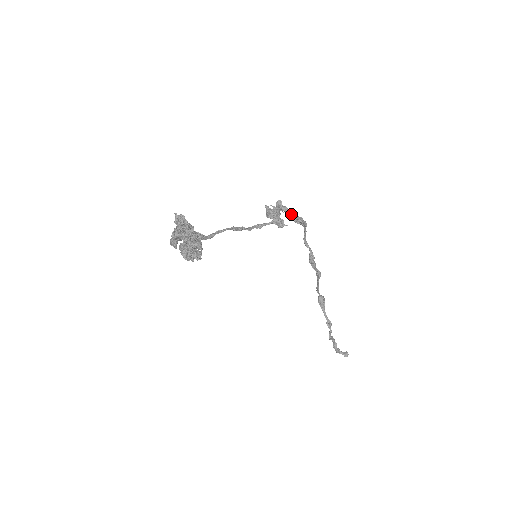
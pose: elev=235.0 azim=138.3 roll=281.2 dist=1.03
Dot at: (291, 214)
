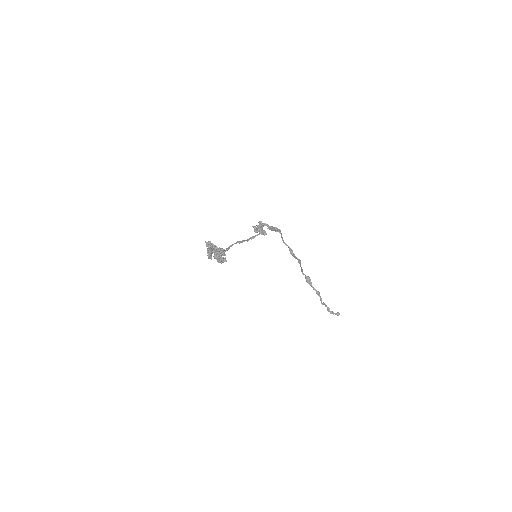
Dot at: (269, 227)
